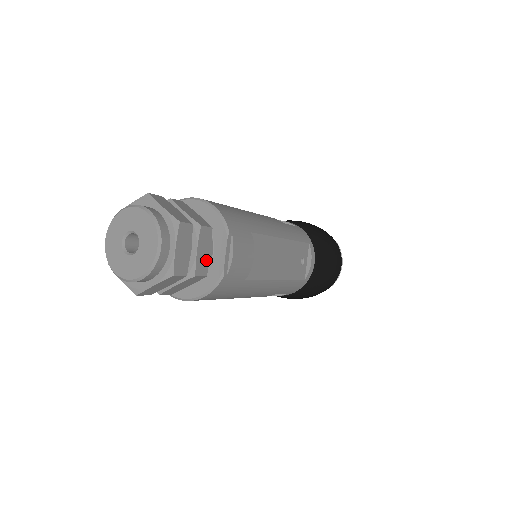
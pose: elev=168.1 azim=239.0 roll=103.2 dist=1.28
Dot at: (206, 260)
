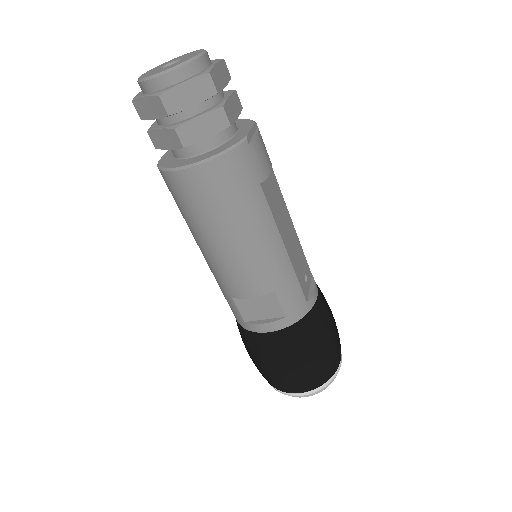
Dot at: (233, 116)
